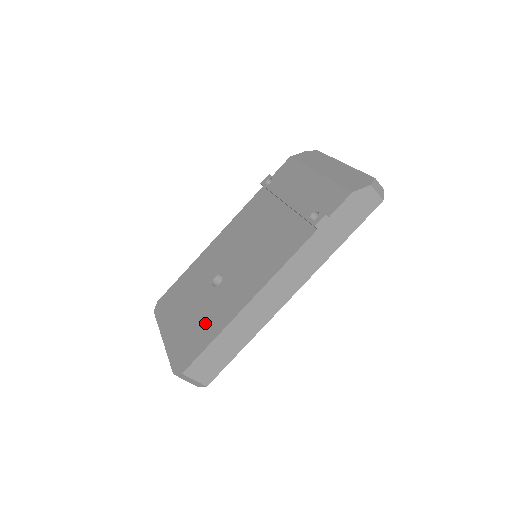
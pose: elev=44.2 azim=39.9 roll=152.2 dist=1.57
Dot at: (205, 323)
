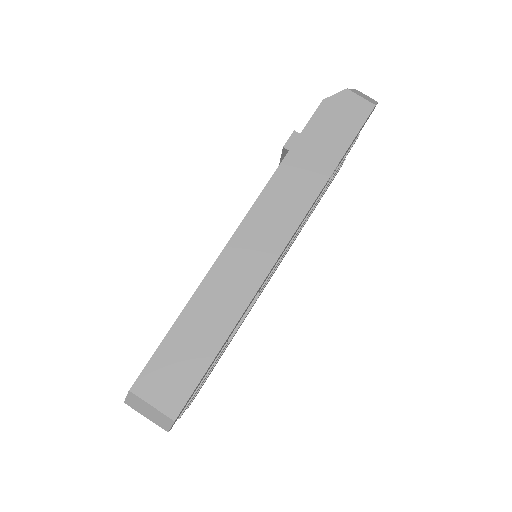
Dot at: occluded
